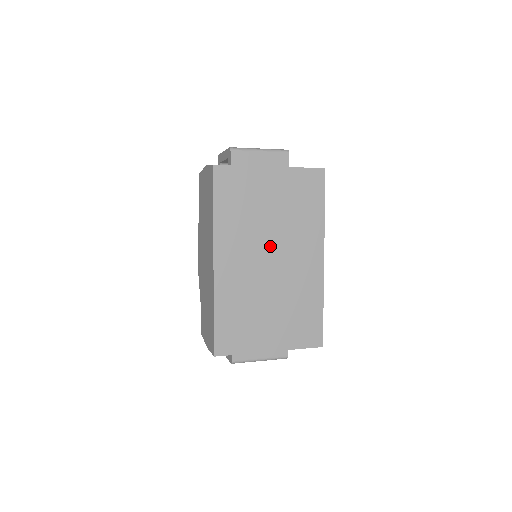
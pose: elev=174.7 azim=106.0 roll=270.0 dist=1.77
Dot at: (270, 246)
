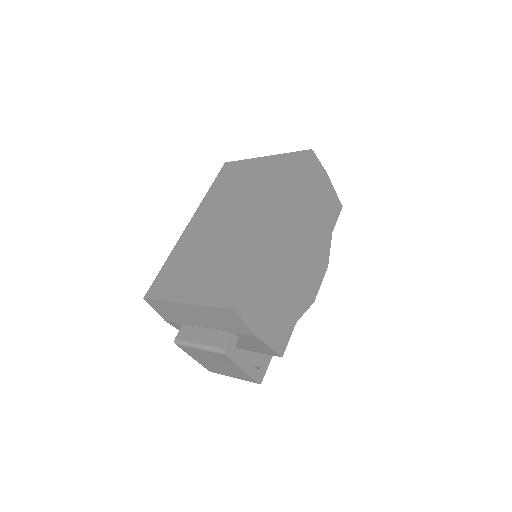
Dot at: (235, 211)
